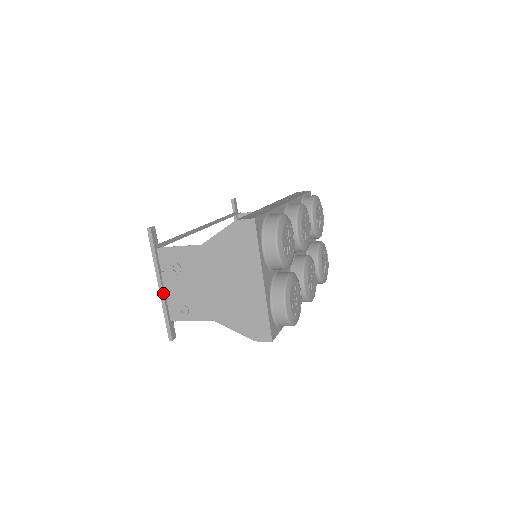
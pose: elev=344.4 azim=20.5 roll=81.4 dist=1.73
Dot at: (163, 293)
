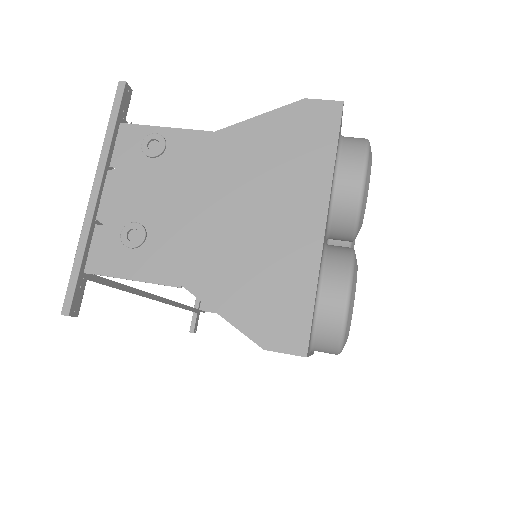
Dot at: (95, 208)
